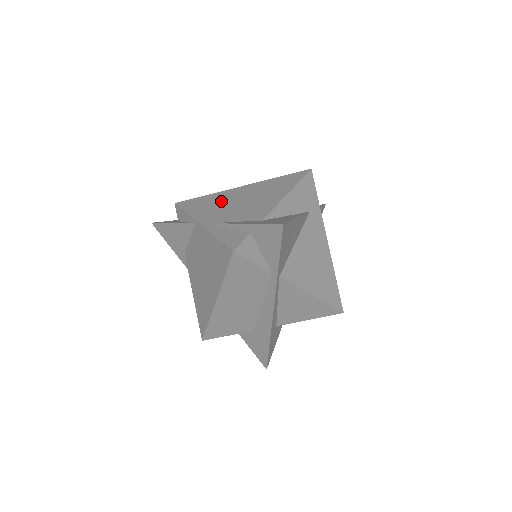
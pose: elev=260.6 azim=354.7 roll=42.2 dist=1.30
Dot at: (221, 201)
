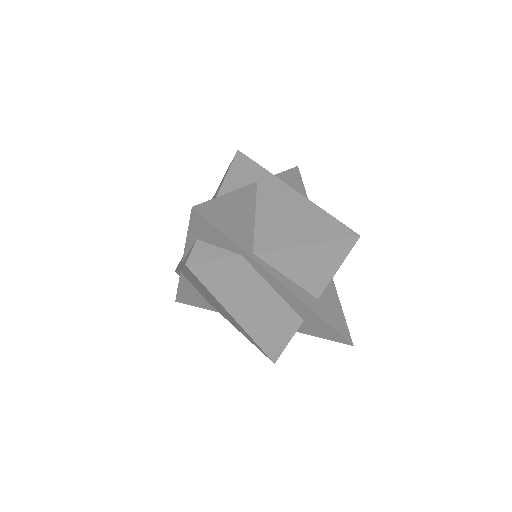
Dot at: occluded
